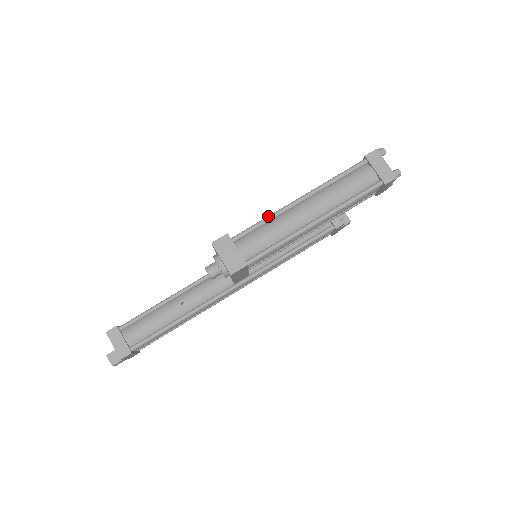
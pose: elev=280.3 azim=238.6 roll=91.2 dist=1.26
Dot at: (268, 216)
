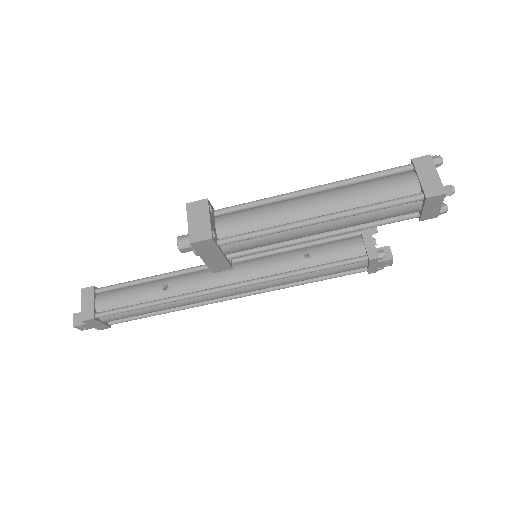
Dot at: occluded
